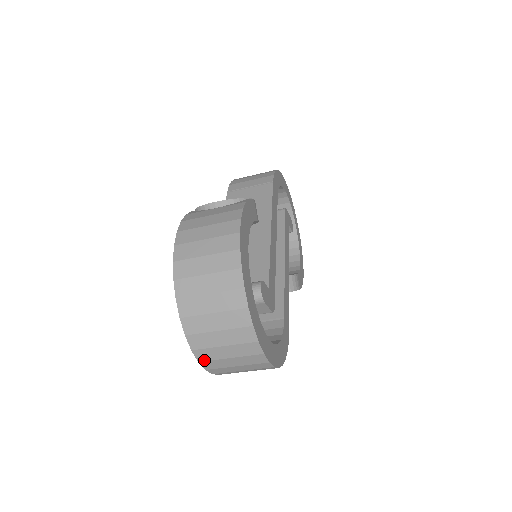
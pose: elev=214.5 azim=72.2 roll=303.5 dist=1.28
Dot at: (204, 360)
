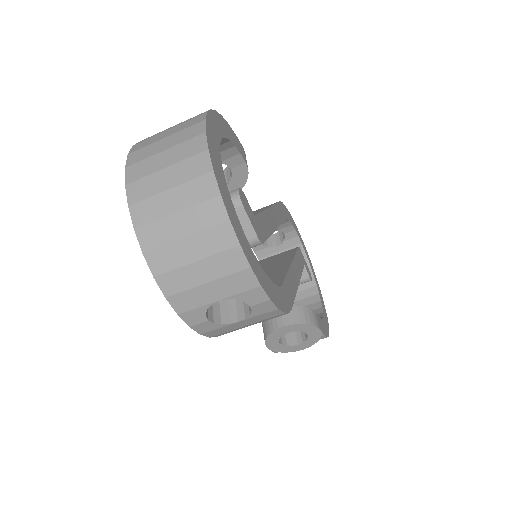
Dot at: (150, 249)
